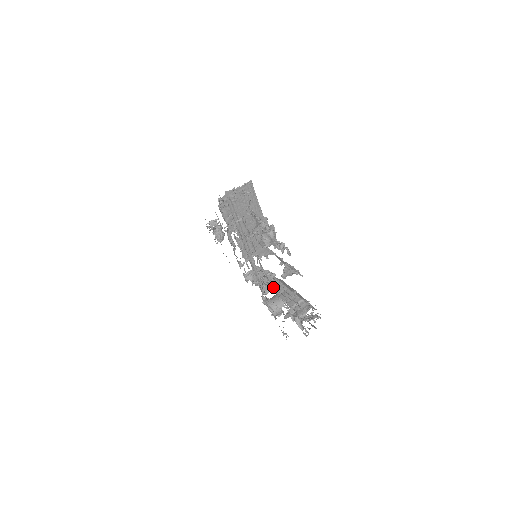
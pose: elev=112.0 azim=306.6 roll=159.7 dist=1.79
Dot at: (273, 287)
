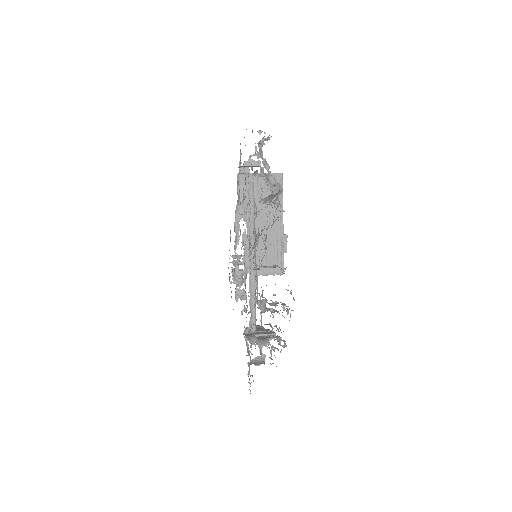
Dot at: occluded
